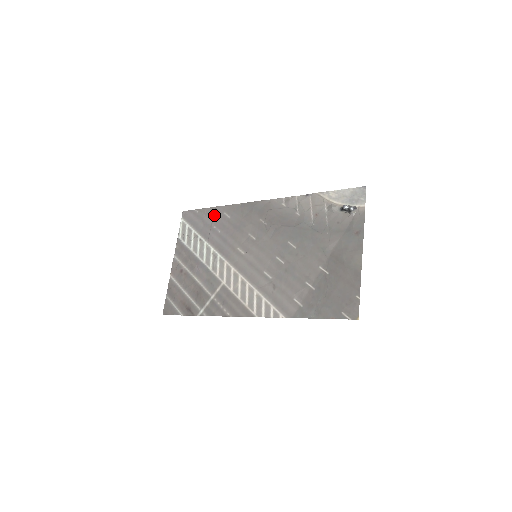
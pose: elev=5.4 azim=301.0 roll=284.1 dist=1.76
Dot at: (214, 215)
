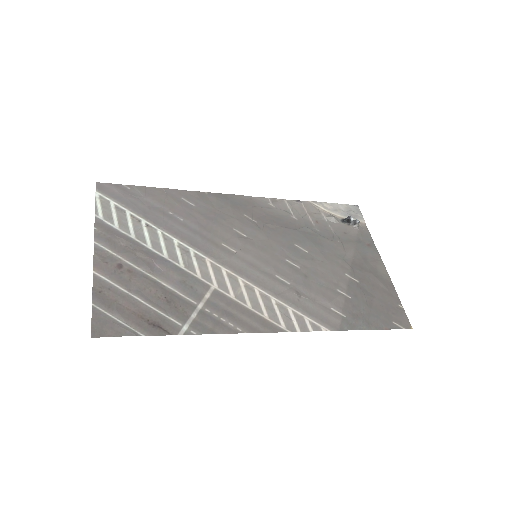
Dot at: (165, 197)
